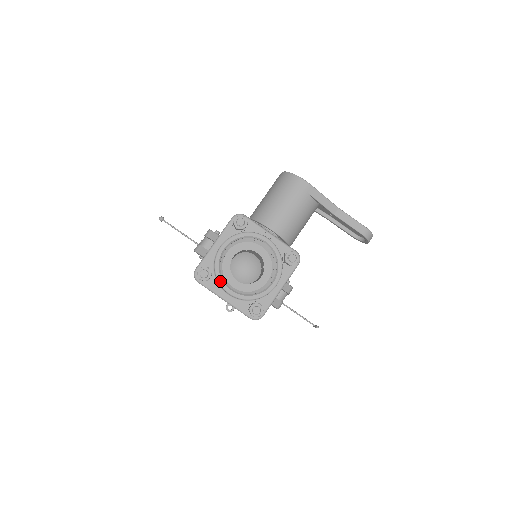
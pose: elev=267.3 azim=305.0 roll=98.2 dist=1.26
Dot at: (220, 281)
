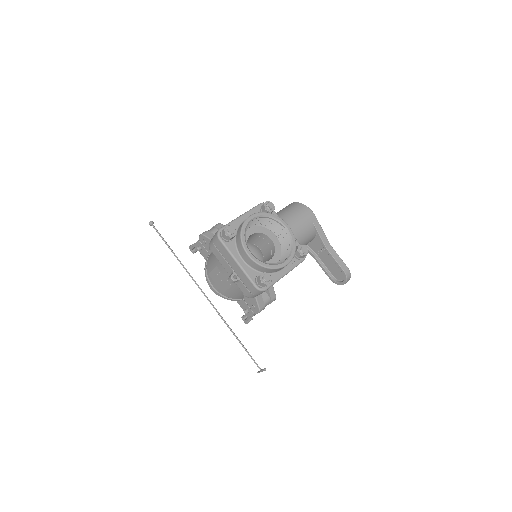
Dot at: (243, 241)
